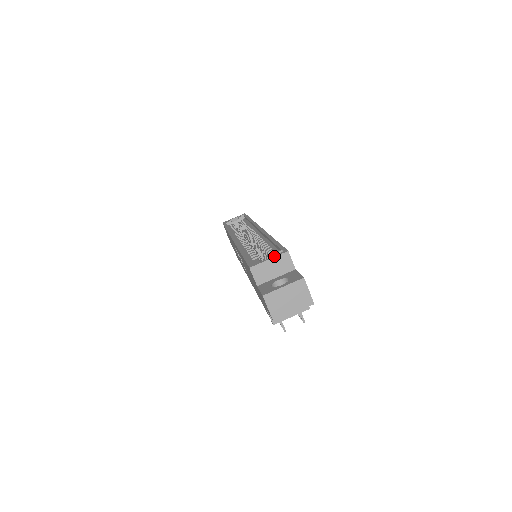
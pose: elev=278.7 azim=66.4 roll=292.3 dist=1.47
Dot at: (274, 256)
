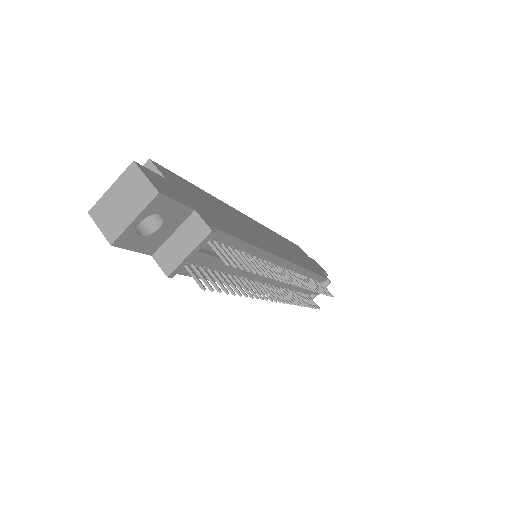
Dot at: occluded
